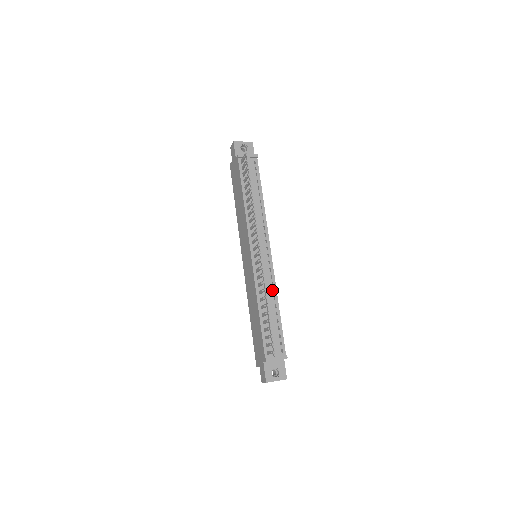
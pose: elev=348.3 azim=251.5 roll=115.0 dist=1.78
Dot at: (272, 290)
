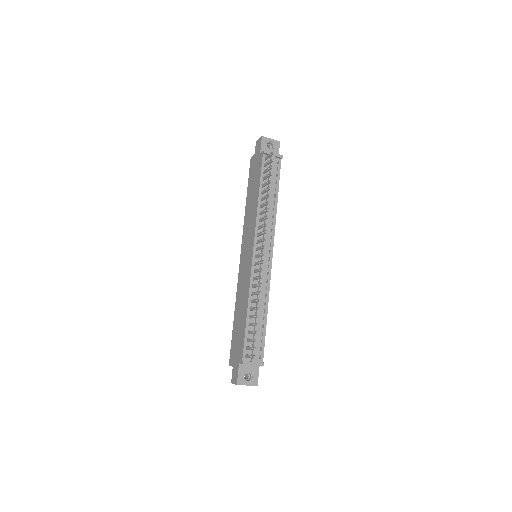
Dot at: (265, 294)
